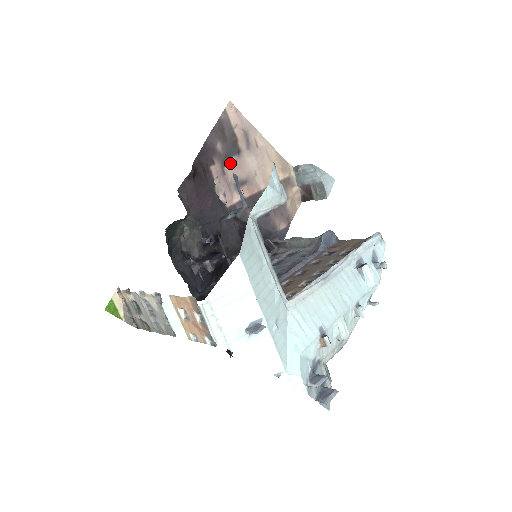
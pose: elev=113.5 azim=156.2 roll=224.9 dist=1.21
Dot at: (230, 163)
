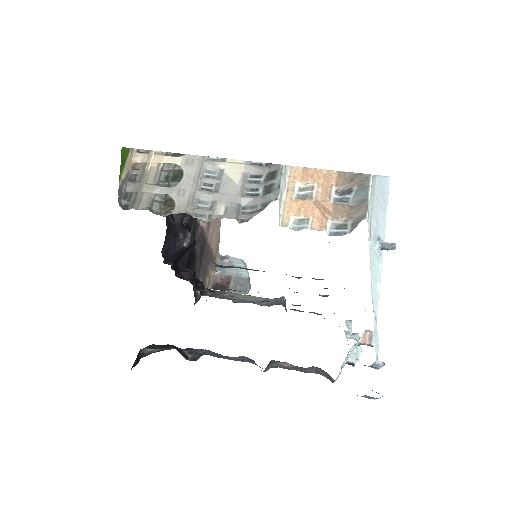
Dot at: occluded
